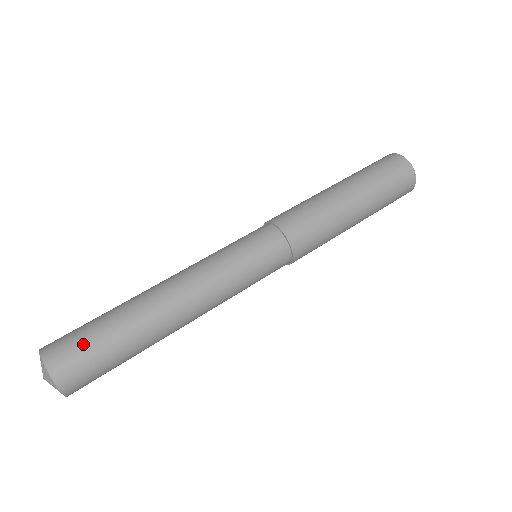
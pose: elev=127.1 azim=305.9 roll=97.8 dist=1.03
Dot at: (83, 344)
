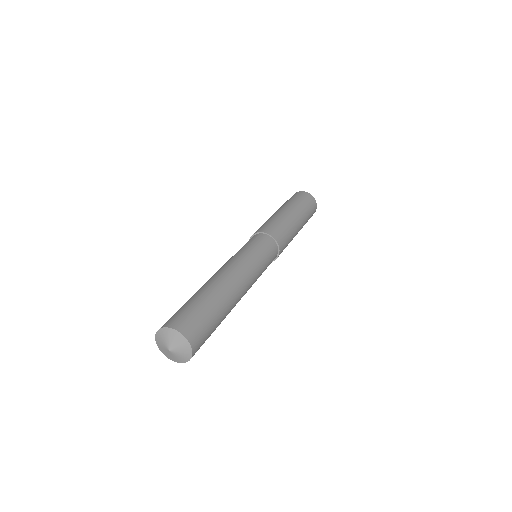
Dot at: (192, 313)
